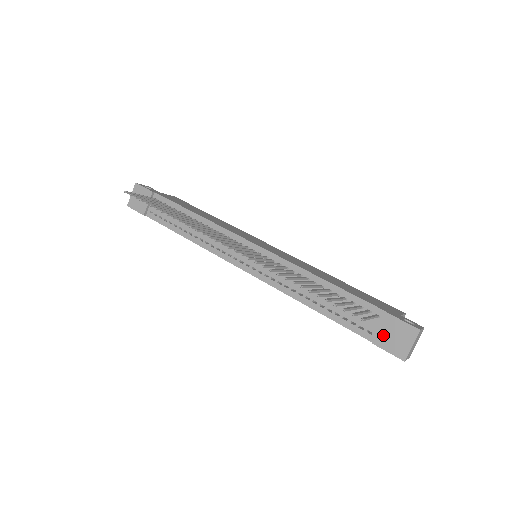
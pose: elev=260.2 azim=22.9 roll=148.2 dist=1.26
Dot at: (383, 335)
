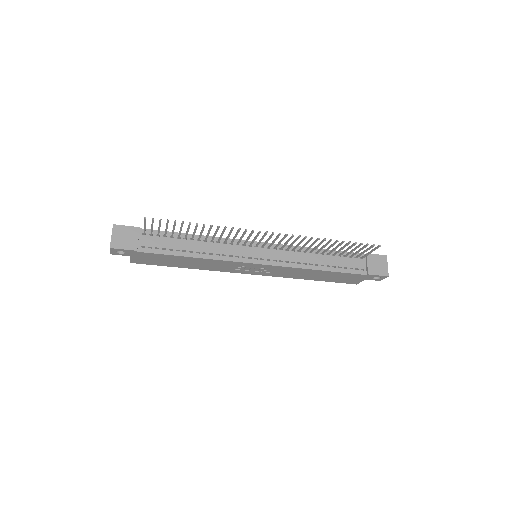
Dot at: (371, 267)
